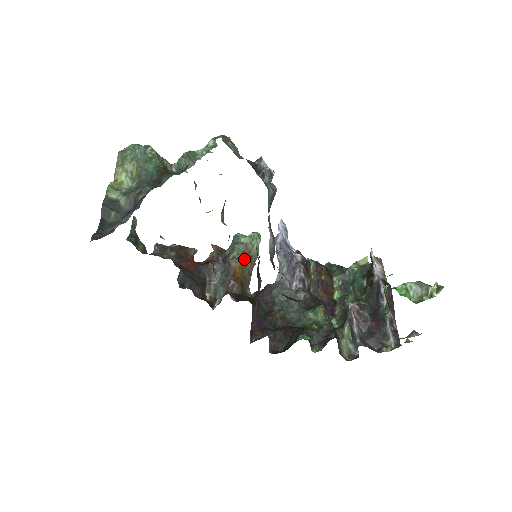
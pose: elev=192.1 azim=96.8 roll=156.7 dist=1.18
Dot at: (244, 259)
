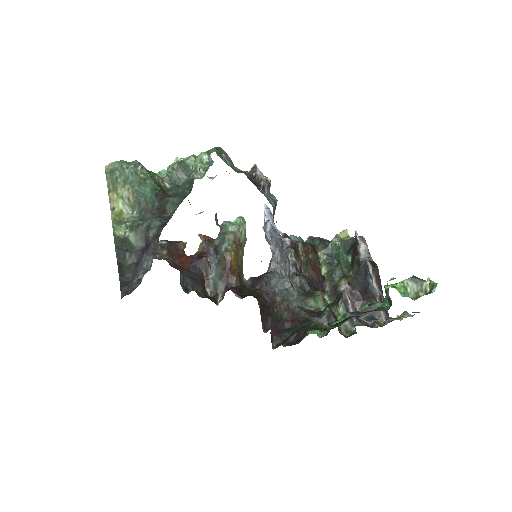
Dot at: (236, 249)
